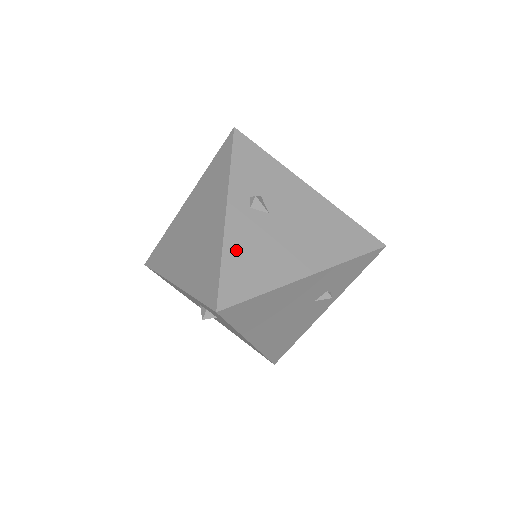
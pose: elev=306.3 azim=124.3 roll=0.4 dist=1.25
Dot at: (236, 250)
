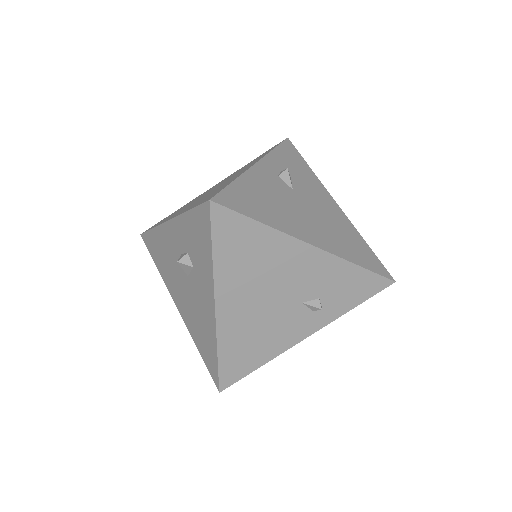
Dot at: (252, 185)
